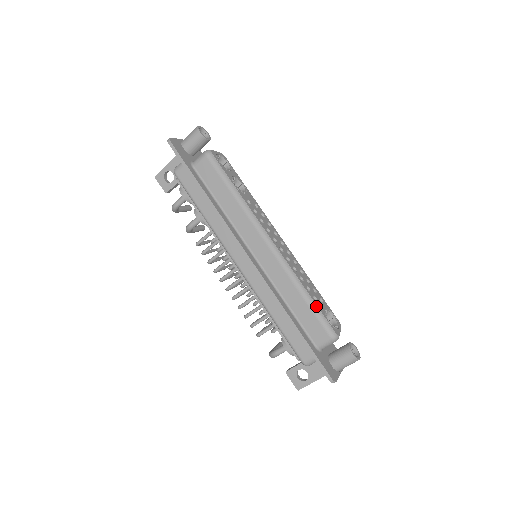
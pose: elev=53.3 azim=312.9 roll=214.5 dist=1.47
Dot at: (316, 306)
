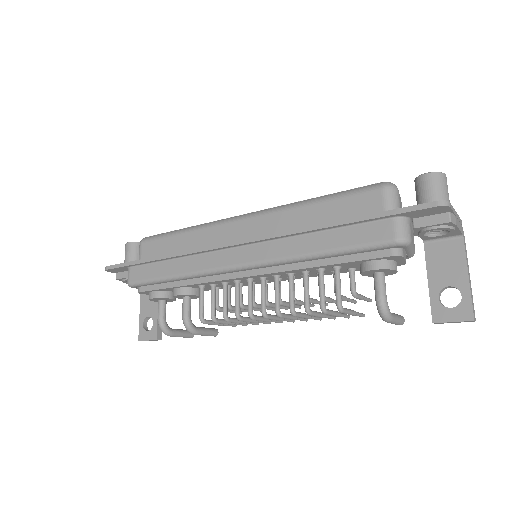
Dot at: (336, 193)
